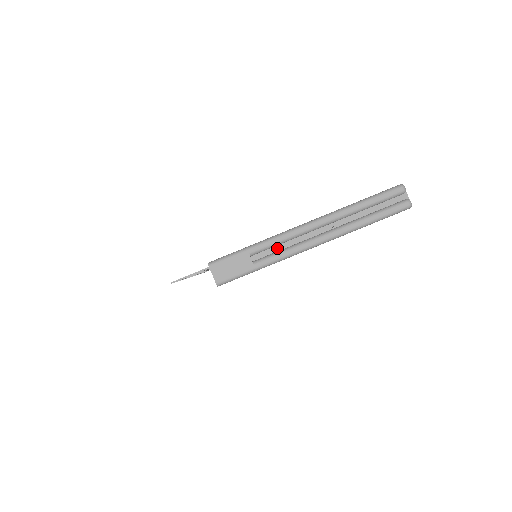
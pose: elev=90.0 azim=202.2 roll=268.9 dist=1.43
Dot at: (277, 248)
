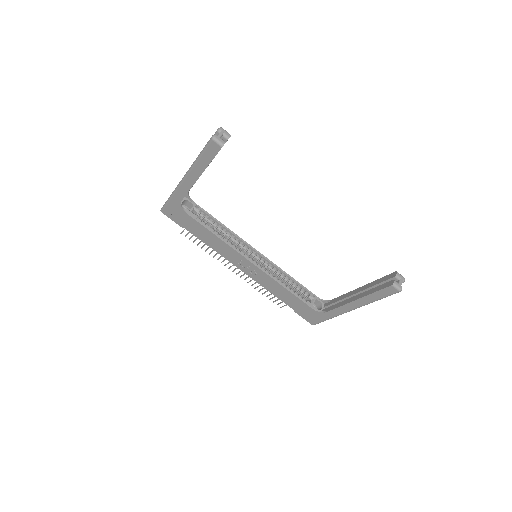
Dot at: occluded
